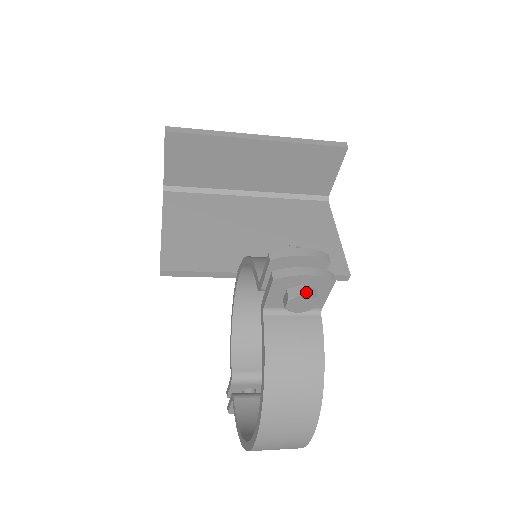
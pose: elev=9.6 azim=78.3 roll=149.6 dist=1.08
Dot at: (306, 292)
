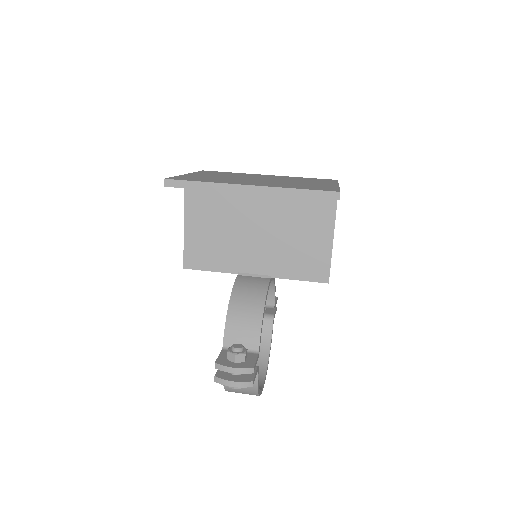
Dot at: (234, 388)
